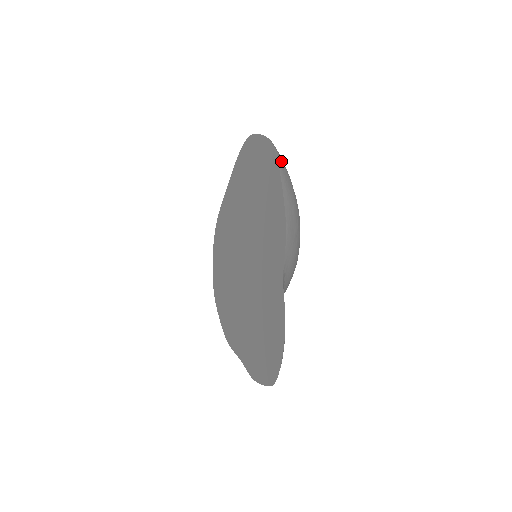
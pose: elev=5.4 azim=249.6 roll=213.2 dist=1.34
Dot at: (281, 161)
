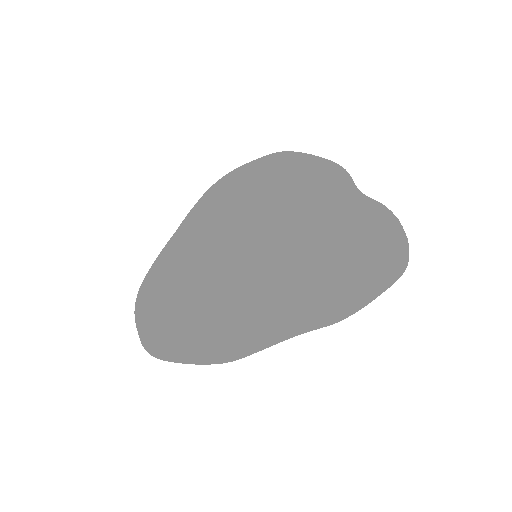
Dot at: occluded
